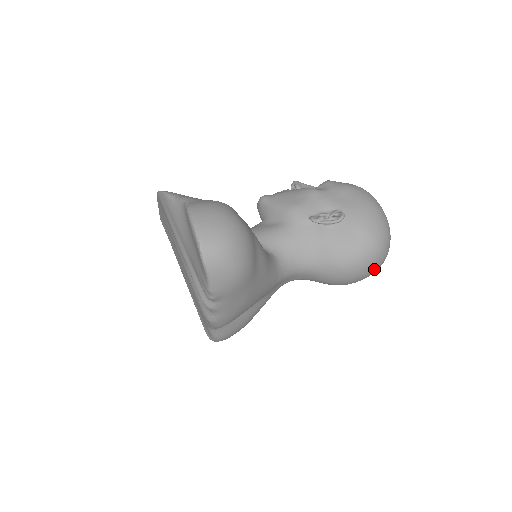
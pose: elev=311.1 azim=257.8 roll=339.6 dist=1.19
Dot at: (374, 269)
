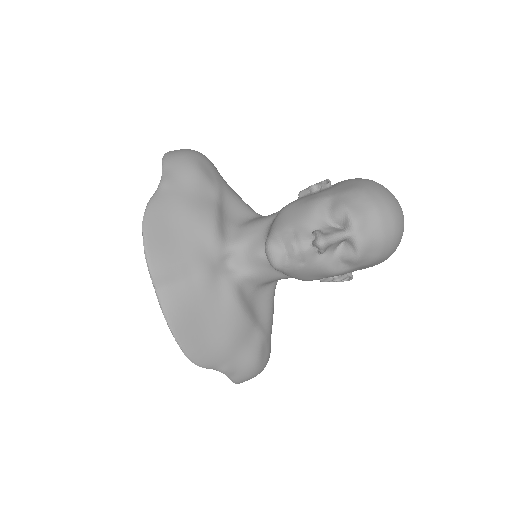
Dot at: occluded
